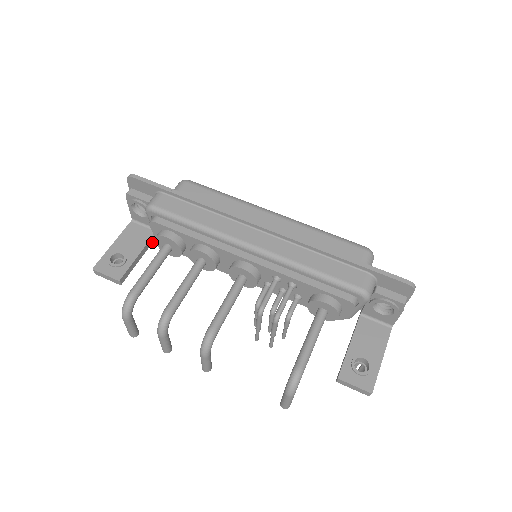
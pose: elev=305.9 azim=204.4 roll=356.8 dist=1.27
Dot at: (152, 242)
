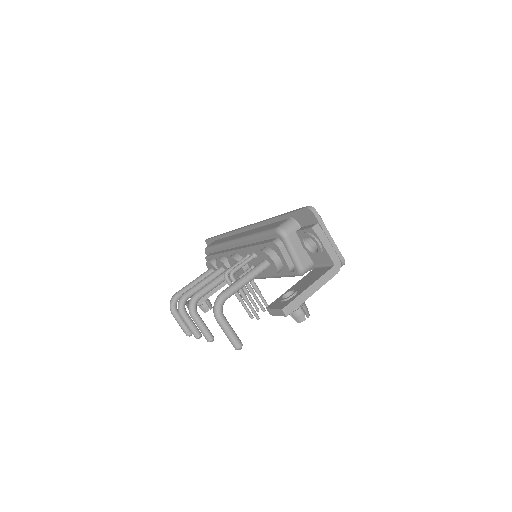
Dot at: occluded
